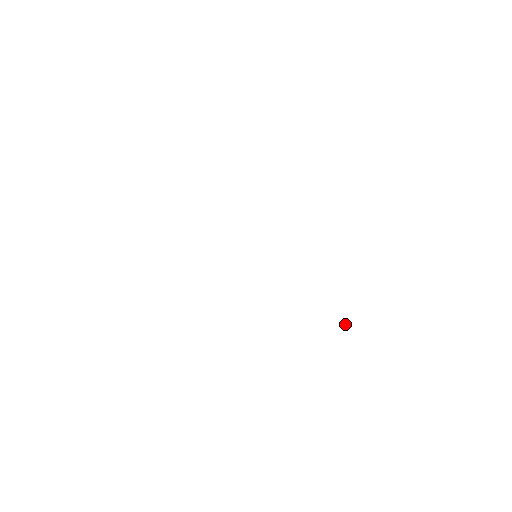
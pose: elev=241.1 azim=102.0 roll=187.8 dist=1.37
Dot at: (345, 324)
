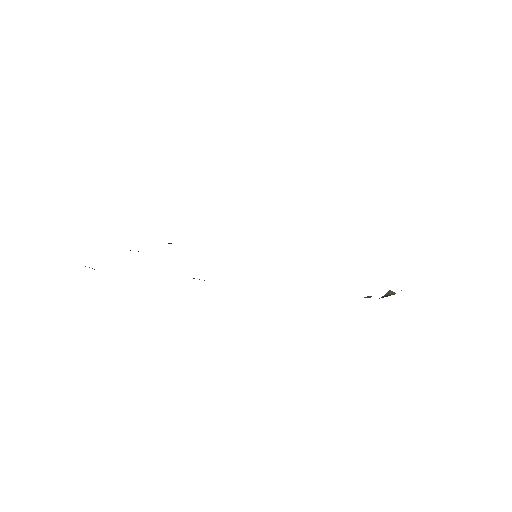
Dot at: (370, 297)
